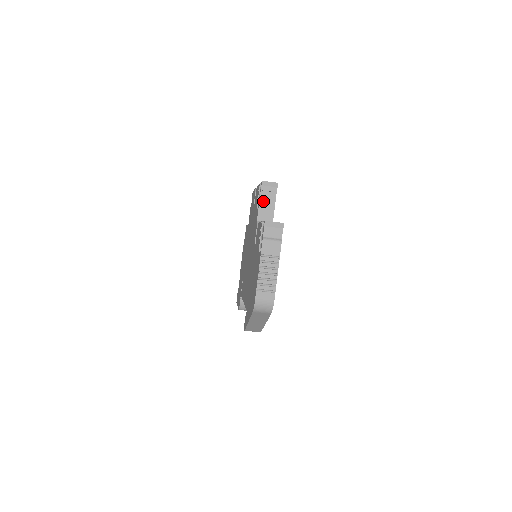
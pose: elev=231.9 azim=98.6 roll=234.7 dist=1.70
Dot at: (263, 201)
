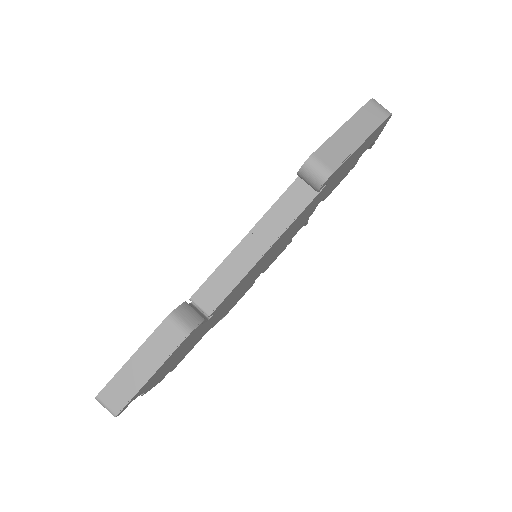
Dot at: occluded
